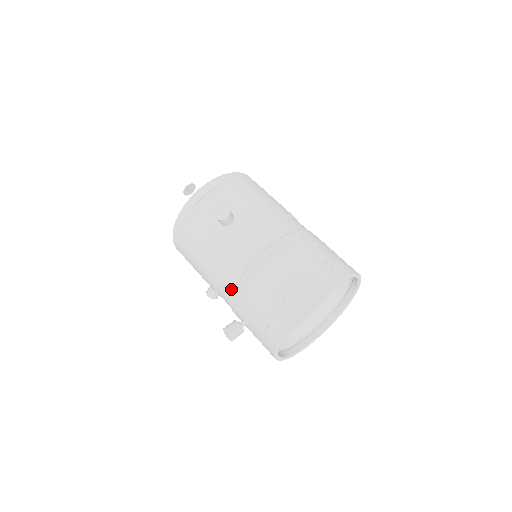
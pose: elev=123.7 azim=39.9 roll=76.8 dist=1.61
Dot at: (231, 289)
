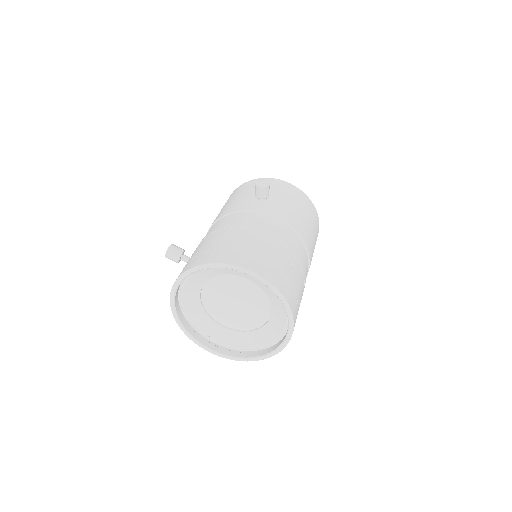
Dot at: occluded
